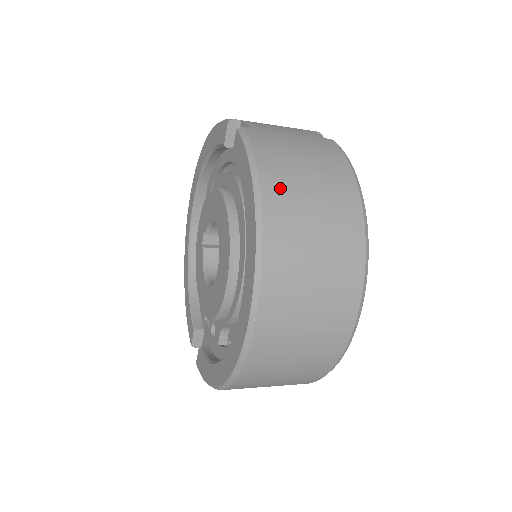
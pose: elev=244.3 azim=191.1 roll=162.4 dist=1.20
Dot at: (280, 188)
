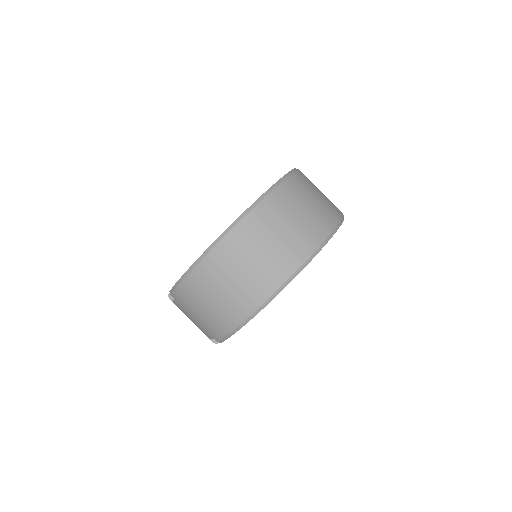
Dot at: (306, 178)
